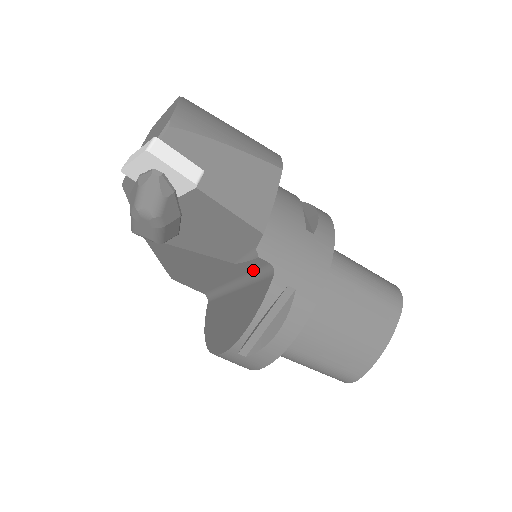
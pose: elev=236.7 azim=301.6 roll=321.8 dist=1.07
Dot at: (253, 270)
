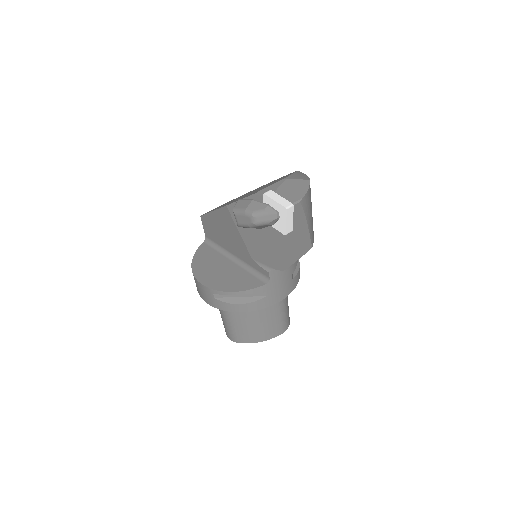
Dot at: (256, 269)
